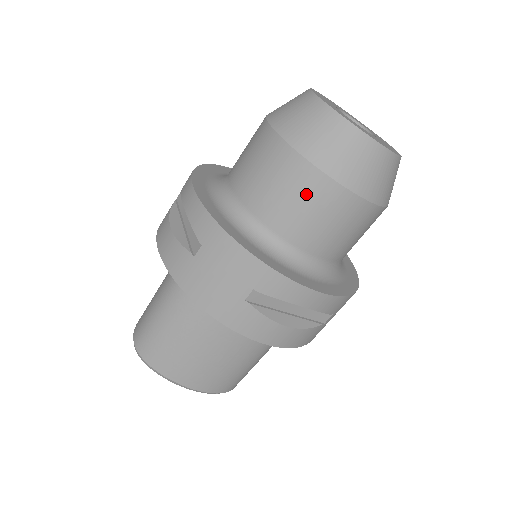
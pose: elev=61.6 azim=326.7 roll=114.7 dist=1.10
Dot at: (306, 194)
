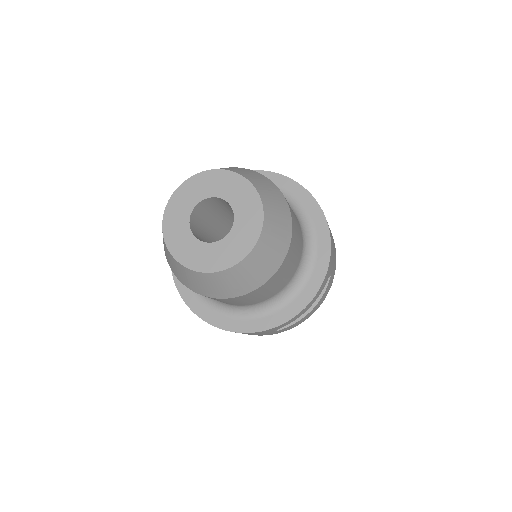
Dot at: (242, 300)
